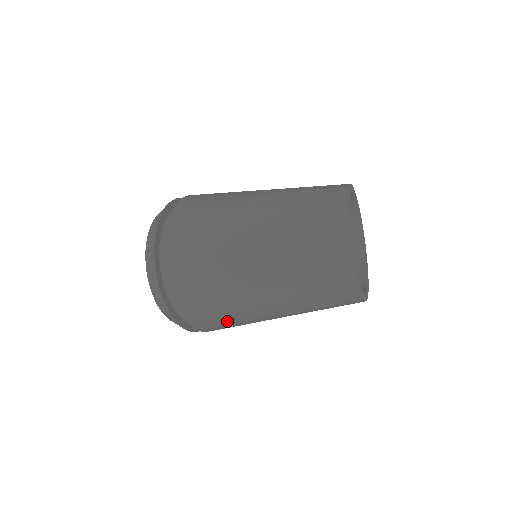
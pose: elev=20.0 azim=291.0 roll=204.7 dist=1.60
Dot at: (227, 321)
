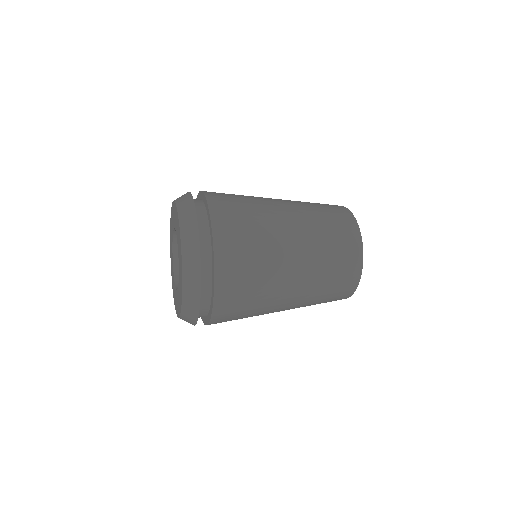
Dot at: (249, 291)
